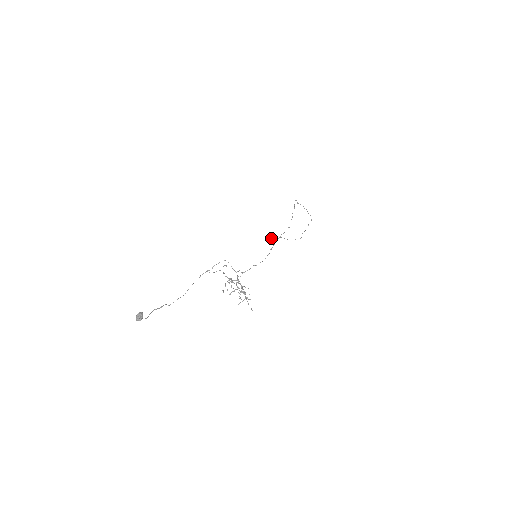
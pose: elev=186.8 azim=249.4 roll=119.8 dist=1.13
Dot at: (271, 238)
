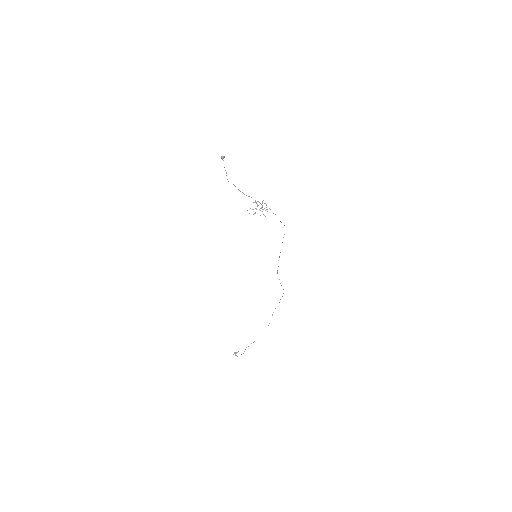
Dot at: occluded
